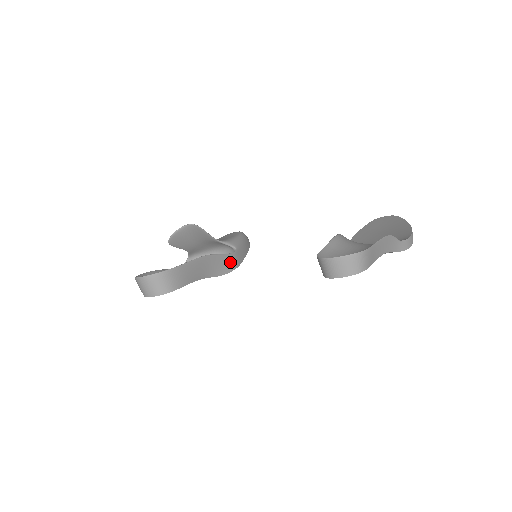
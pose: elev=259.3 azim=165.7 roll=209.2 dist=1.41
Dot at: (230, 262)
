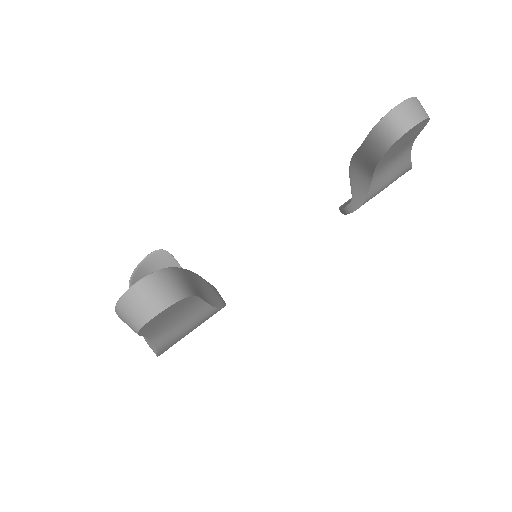
Dot at: (218, 295)
